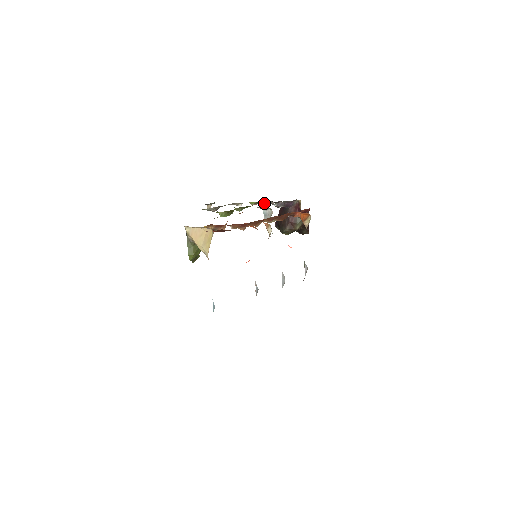
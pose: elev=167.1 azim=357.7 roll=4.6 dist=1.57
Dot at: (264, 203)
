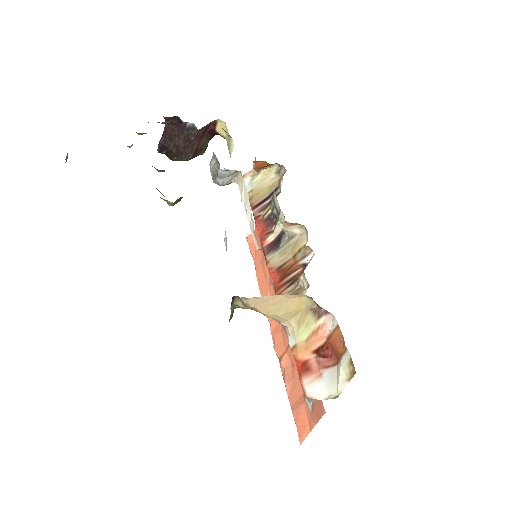
Dot at: occluded
